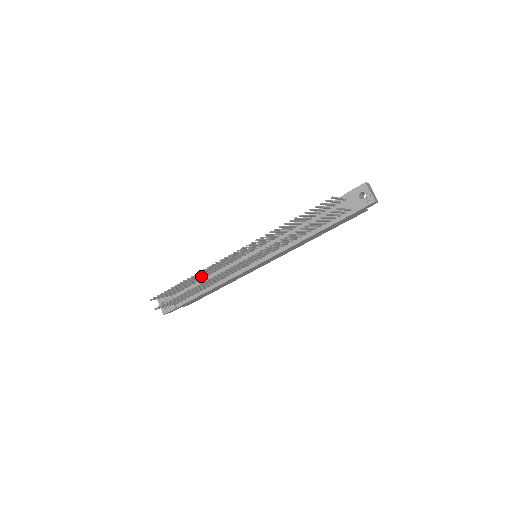
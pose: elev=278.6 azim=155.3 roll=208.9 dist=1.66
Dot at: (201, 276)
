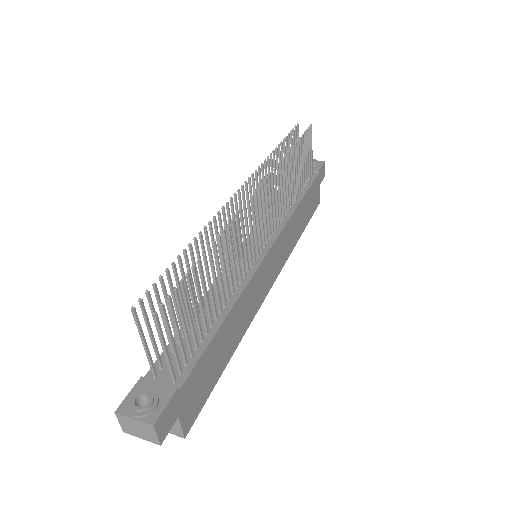
Dot at: occluded
